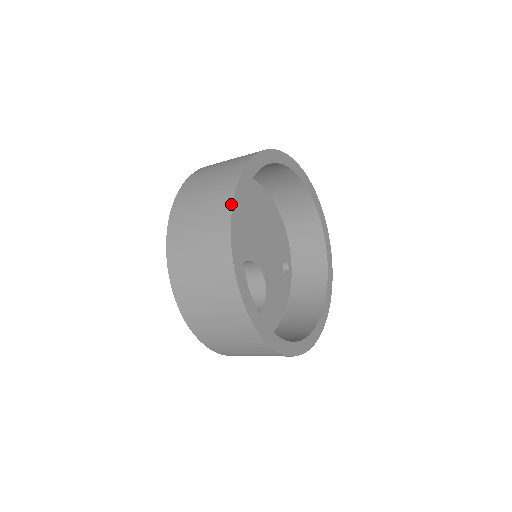
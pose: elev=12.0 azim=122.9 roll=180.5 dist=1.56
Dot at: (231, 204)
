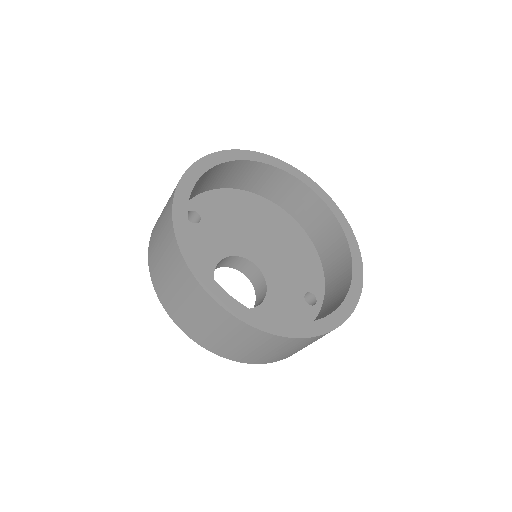
Dot at: (198, 160)
